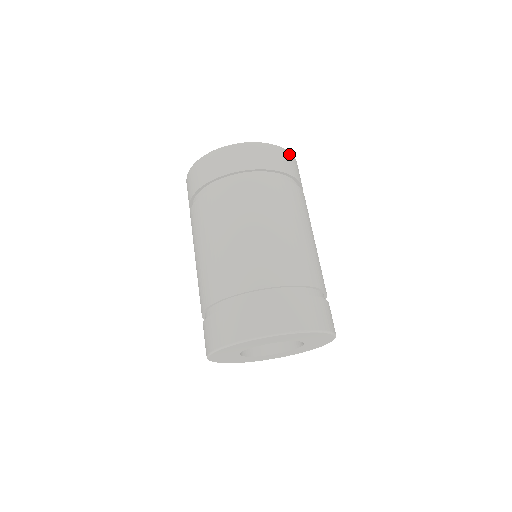
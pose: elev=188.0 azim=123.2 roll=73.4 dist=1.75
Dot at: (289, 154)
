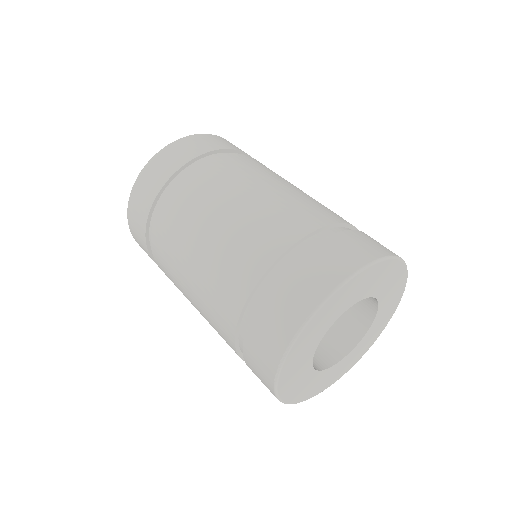
Dot at: occluded
